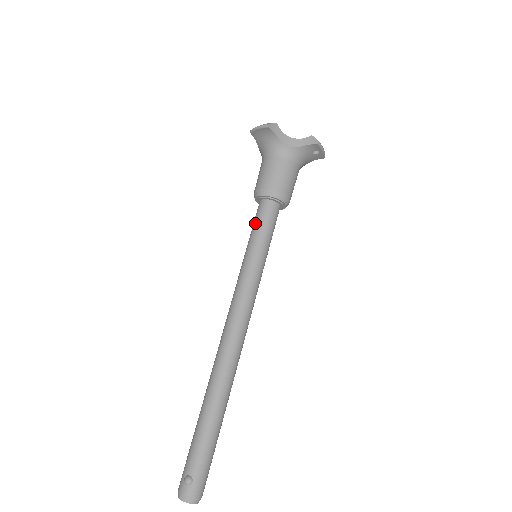
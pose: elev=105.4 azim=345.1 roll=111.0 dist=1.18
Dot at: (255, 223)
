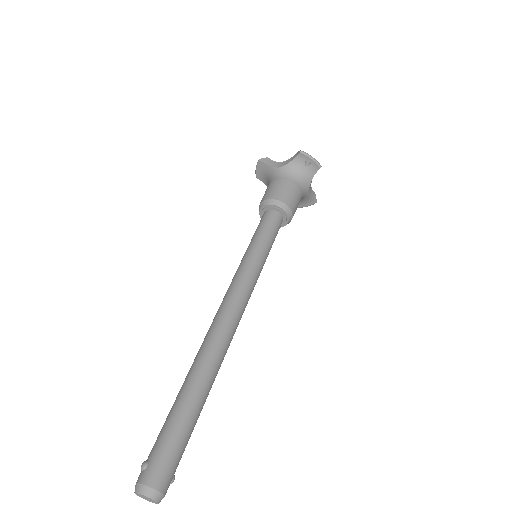
Dot at: occluded
